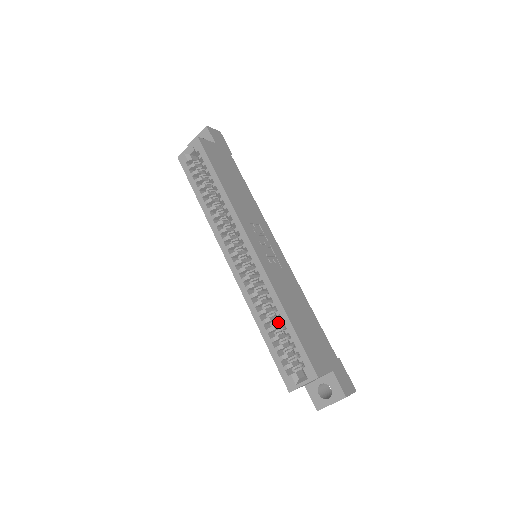
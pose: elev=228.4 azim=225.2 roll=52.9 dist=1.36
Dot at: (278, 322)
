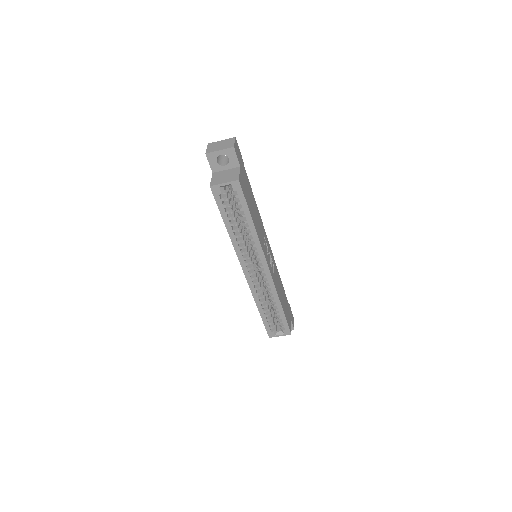
Dot at: (269, 303)
